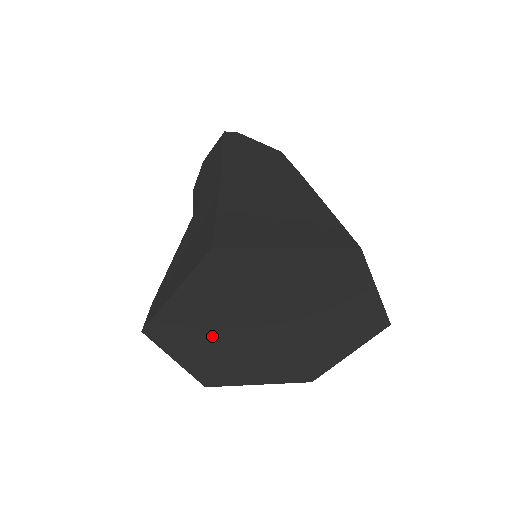
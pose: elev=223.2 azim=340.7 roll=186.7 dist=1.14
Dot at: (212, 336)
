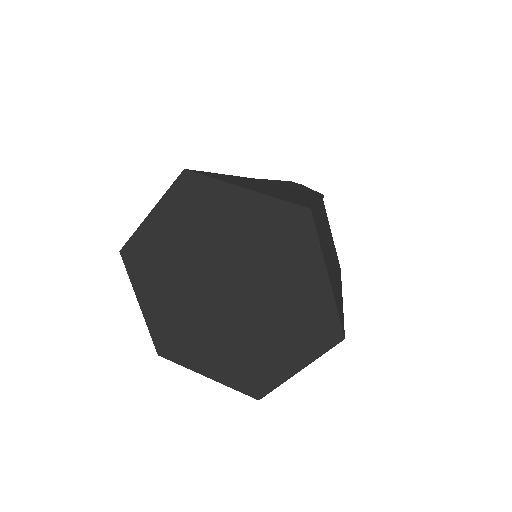
Dot at: (172, 281)
